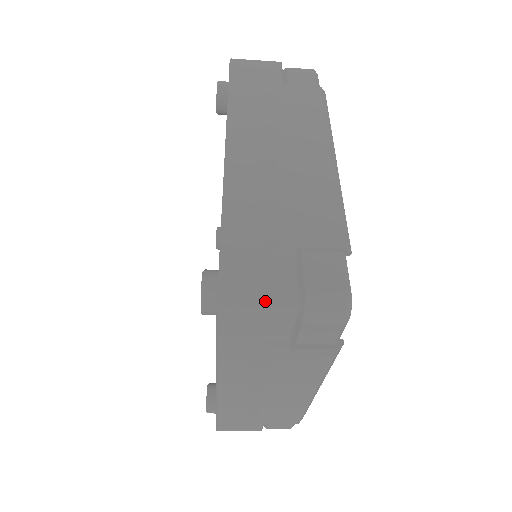
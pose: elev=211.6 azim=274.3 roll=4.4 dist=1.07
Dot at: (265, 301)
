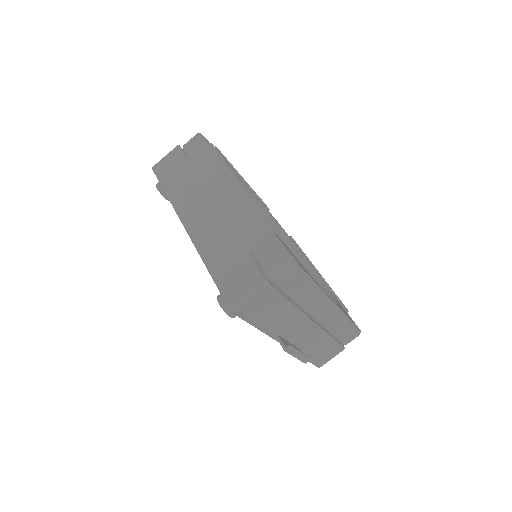
Dot at: occluded
